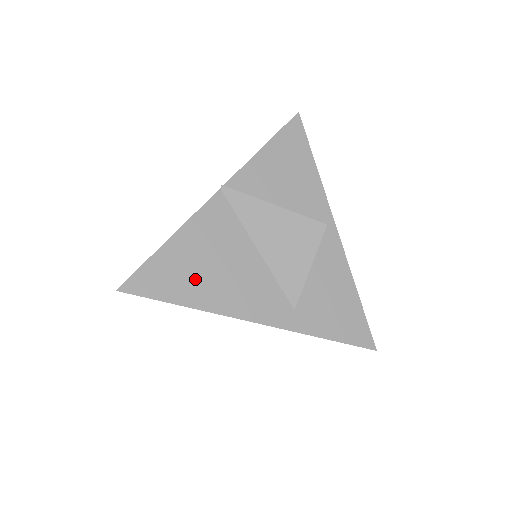
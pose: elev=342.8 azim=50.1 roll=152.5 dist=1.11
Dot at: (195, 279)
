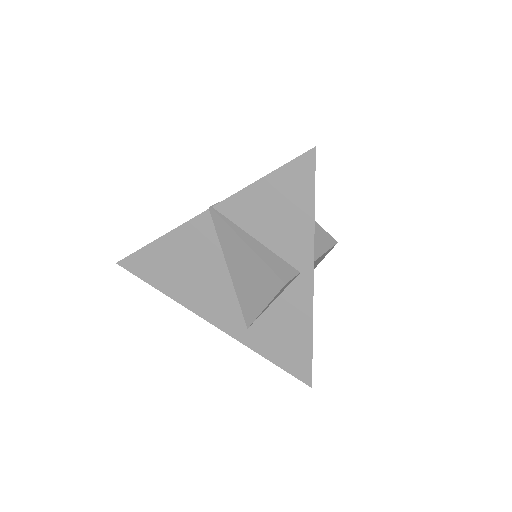
Dot at: (172, 276)
